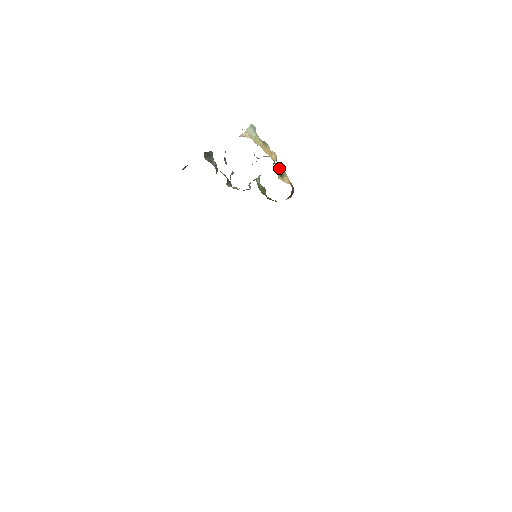
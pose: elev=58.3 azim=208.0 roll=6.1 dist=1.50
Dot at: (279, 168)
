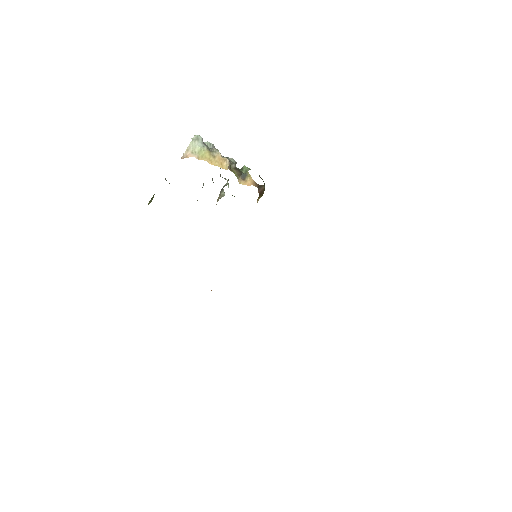
Dot at: (244, 167)
